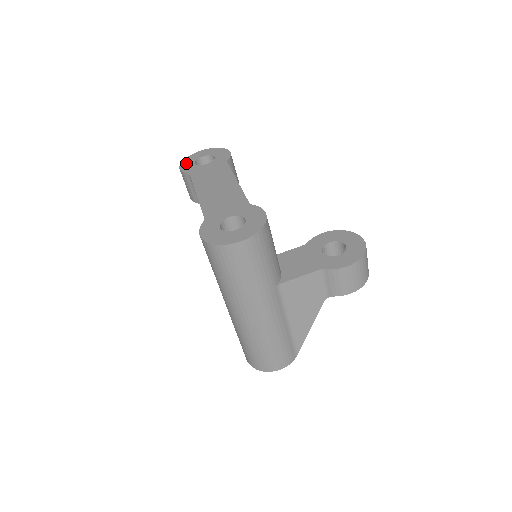
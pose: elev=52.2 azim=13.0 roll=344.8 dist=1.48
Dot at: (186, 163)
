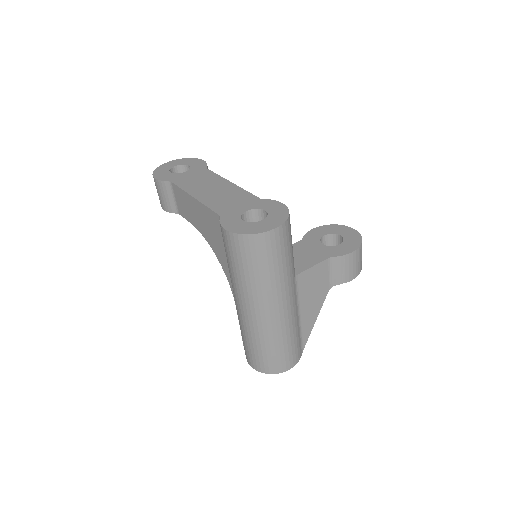
Dot at: (159, 173)
